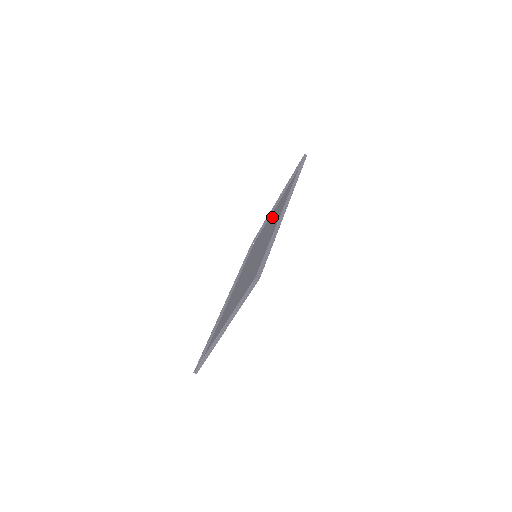
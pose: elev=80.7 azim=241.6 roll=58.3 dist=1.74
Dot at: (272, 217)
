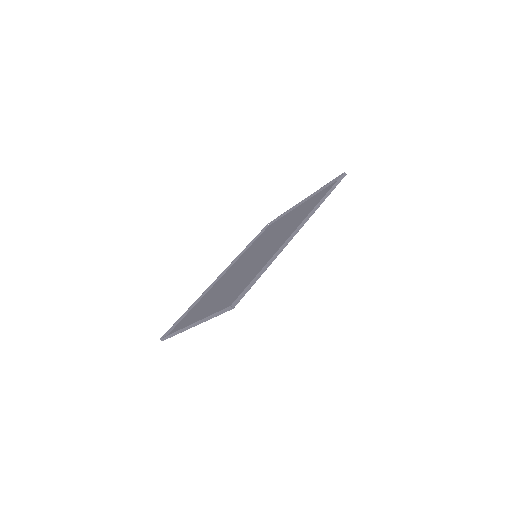
Dot at: (290, 218)
